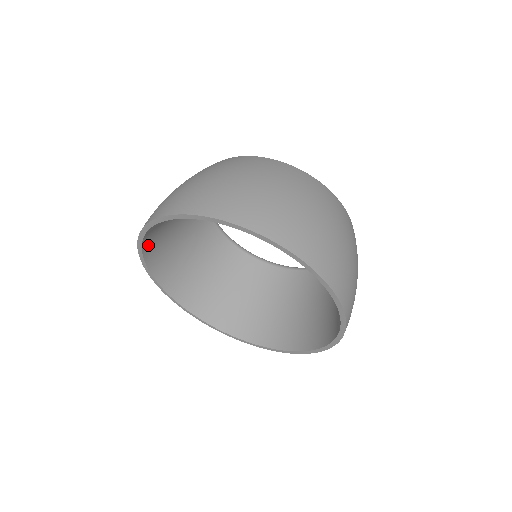
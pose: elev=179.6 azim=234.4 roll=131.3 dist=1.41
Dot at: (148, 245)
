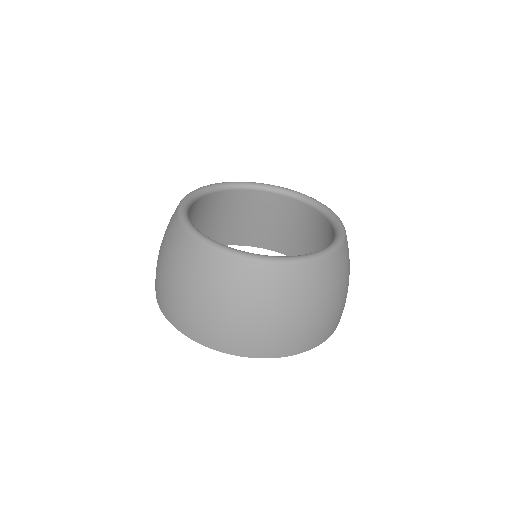
Dot at: occluded
